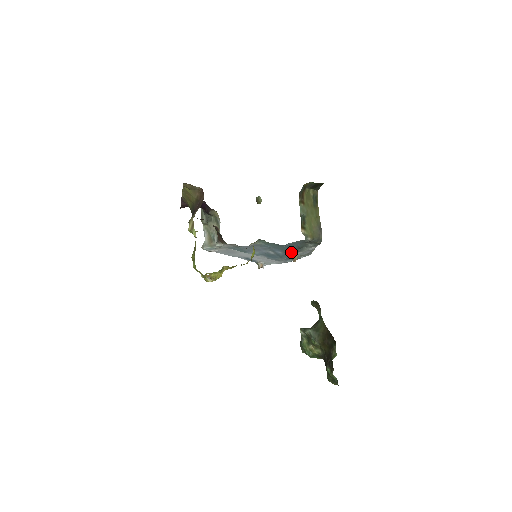
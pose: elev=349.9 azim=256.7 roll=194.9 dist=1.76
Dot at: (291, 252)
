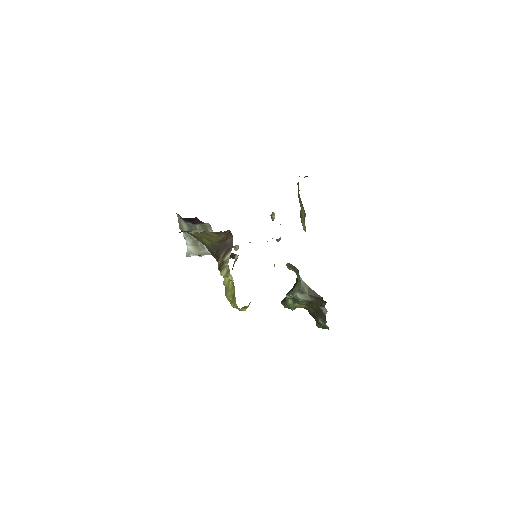
Dot at: occluded
